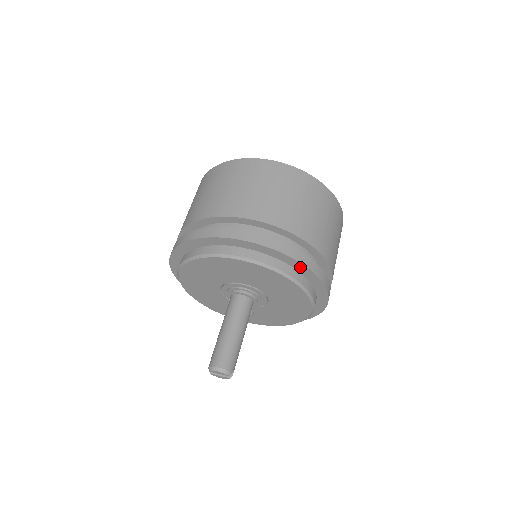
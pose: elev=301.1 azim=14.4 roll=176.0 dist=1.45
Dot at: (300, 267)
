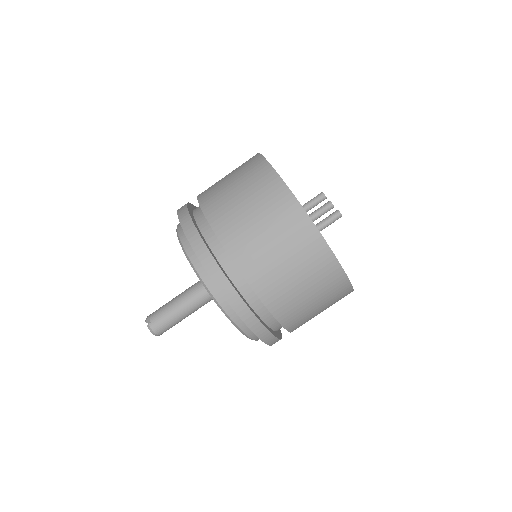
Dot at: occluded
